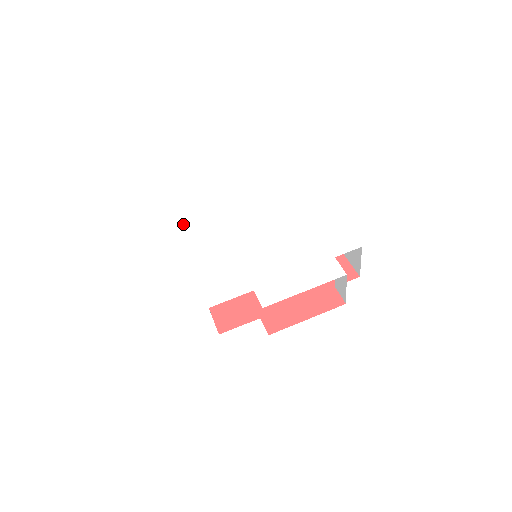
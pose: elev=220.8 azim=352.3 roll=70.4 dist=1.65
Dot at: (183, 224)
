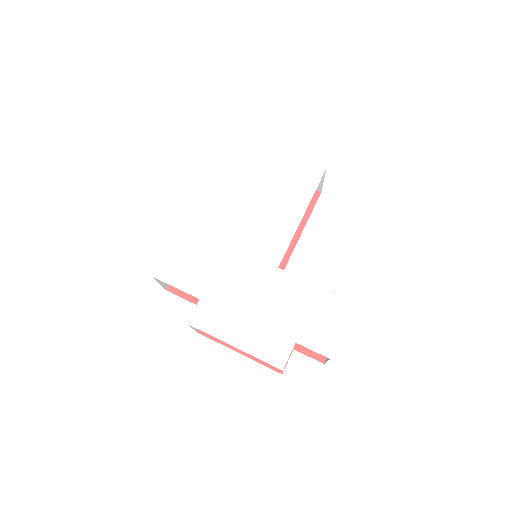
Dot at: (224, 164)
